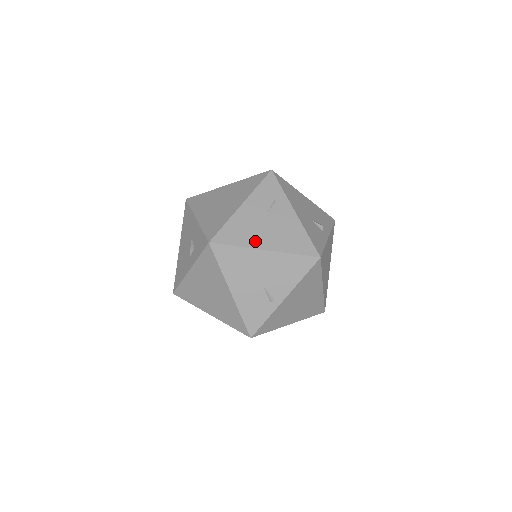
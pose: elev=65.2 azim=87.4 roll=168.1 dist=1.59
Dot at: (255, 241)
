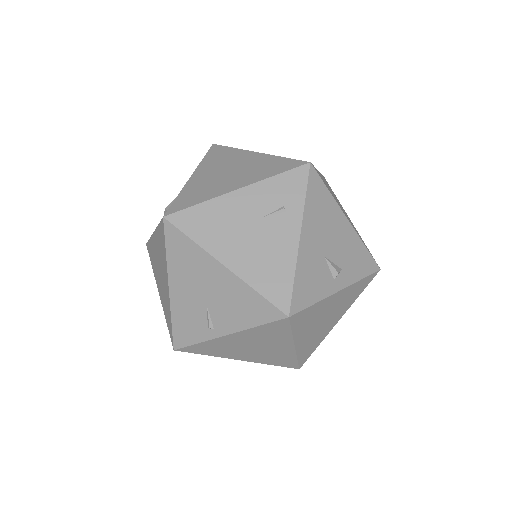
Dot at: (220, 247)
